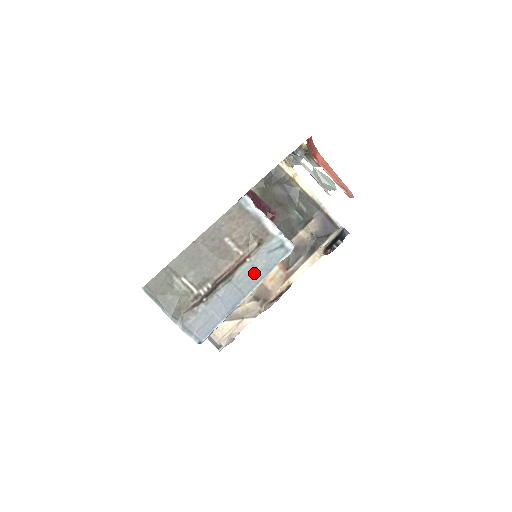
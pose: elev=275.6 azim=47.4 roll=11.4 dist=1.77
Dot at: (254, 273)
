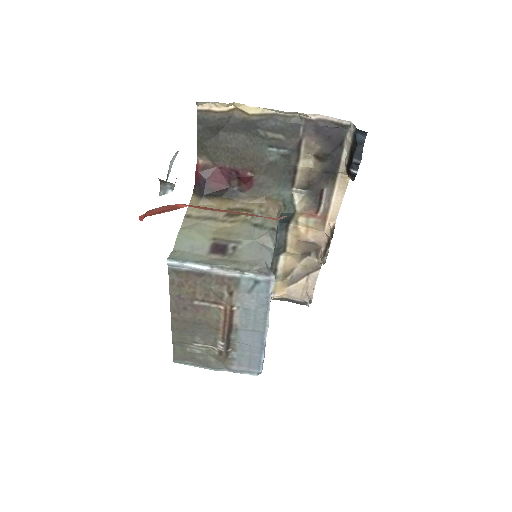
Dot at: (253, 314)
